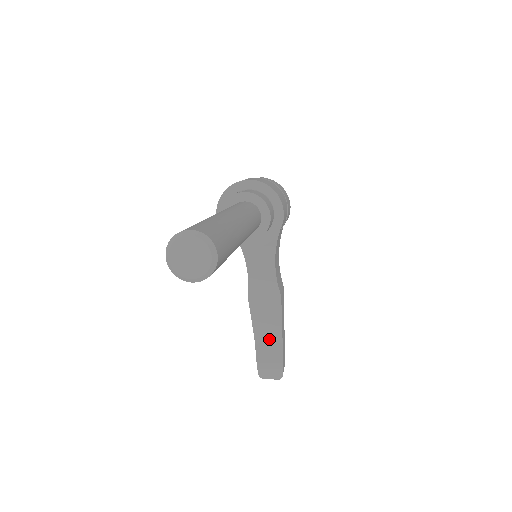
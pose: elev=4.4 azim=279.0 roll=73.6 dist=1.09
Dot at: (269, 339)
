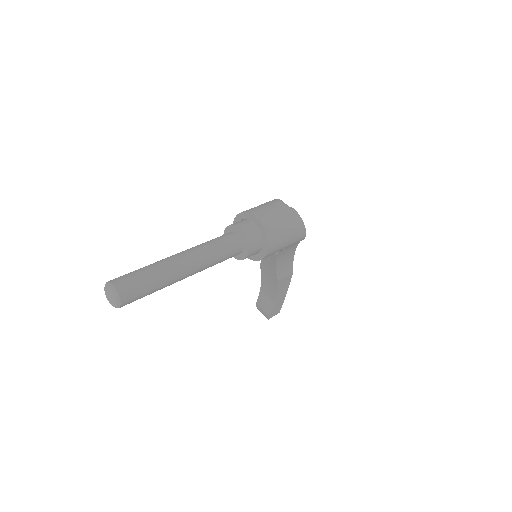
Dot at: (268, 295)
